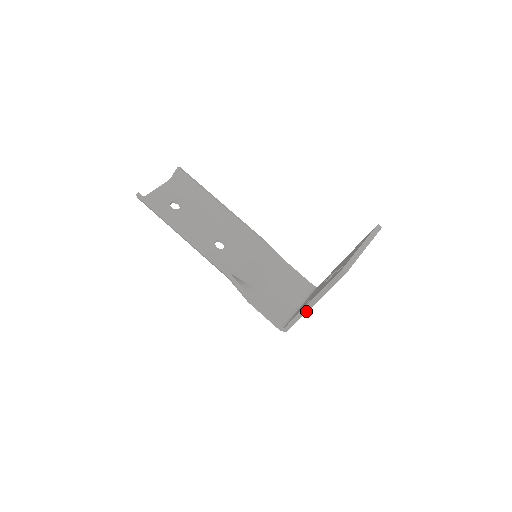
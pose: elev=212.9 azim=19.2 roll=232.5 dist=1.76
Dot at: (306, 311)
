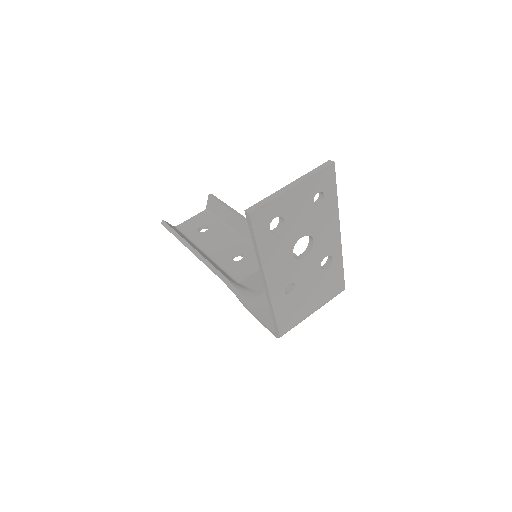
Dot at: (268, 295)
